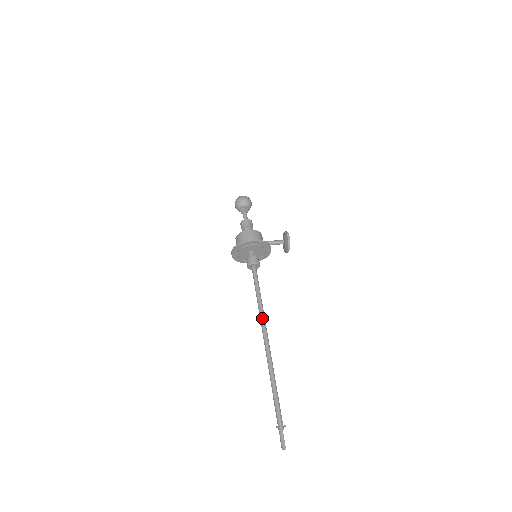
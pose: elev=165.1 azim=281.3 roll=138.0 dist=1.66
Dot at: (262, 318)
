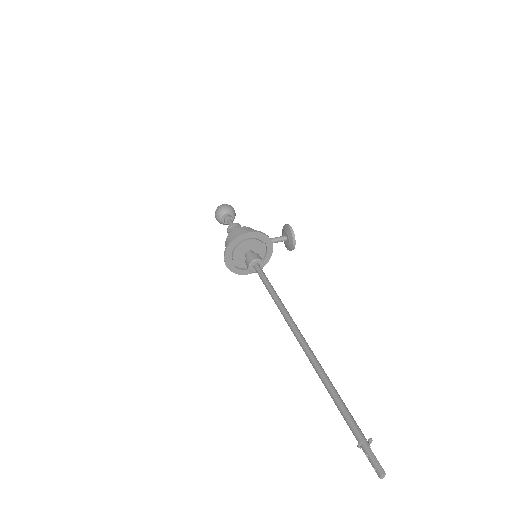
Dot at: (286, 314)
